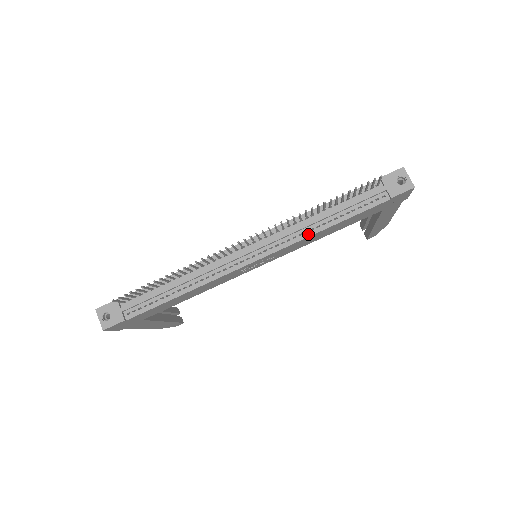
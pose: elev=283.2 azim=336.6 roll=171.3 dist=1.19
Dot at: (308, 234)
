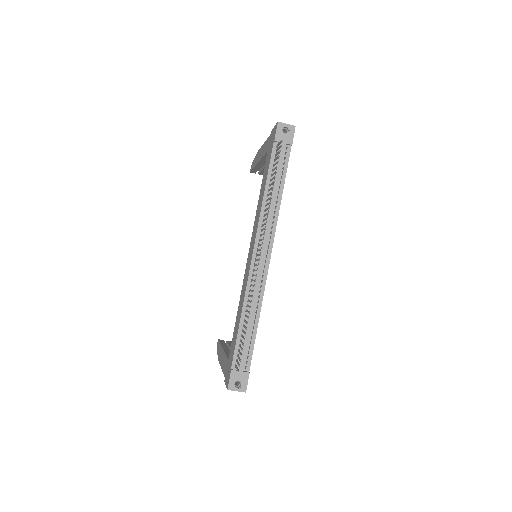
Dot at: (277, 212)
